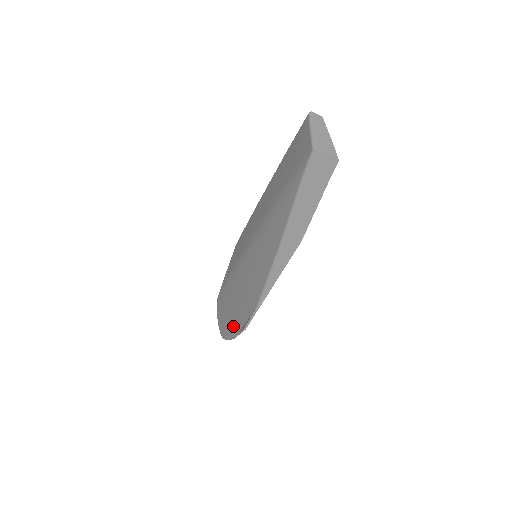
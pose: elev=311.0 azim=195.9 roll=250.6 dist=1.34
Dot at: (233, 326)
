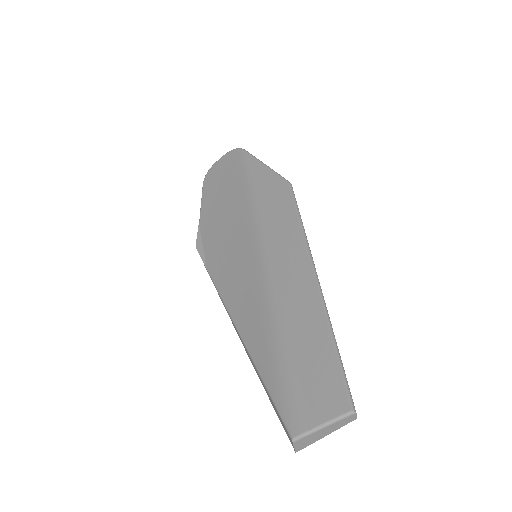
Dot at: (206, 209)
